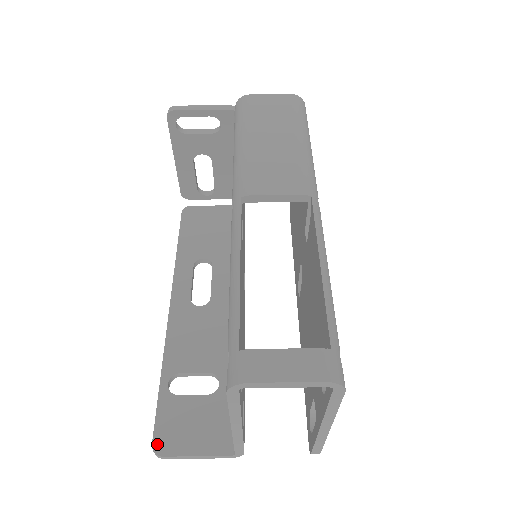
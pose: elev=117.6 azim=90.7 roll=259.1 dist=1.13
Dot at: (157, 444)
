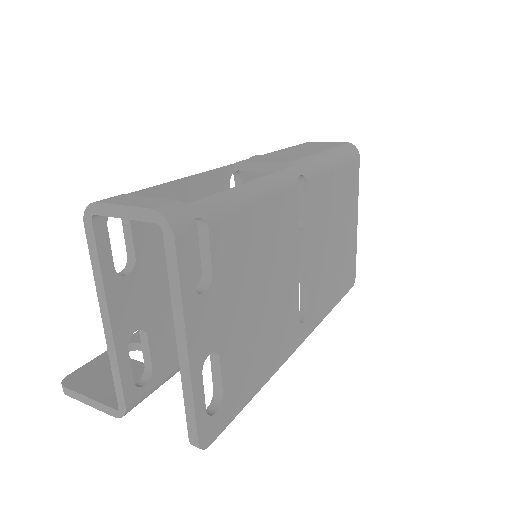
Dot at: (70, 377)
